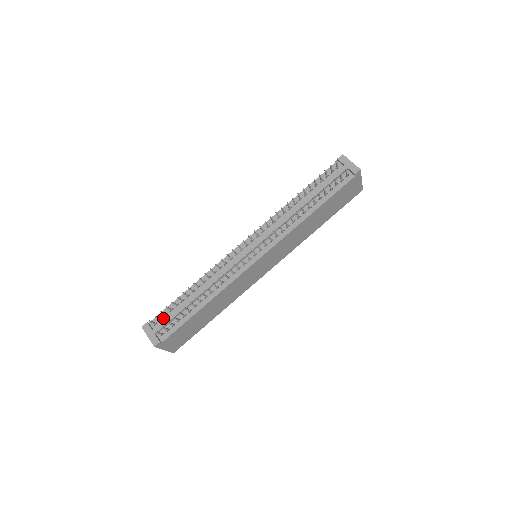
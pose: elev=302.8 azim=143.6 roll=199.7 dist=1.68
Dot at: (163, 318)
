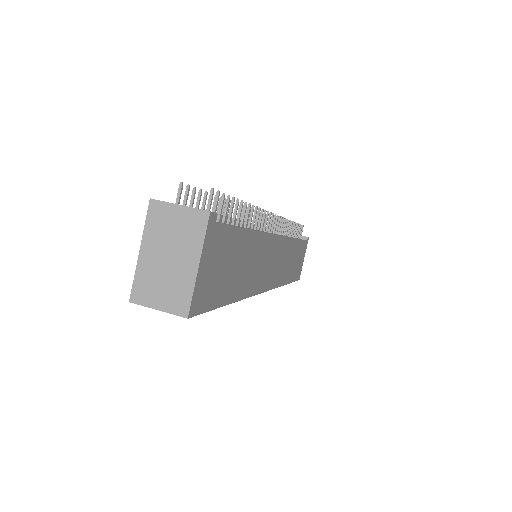
Dot at: occluded
